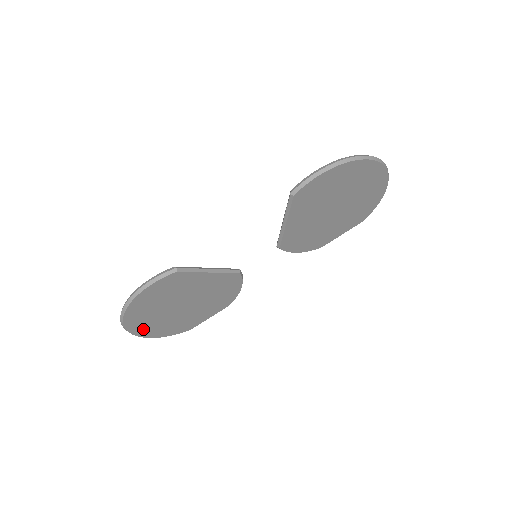
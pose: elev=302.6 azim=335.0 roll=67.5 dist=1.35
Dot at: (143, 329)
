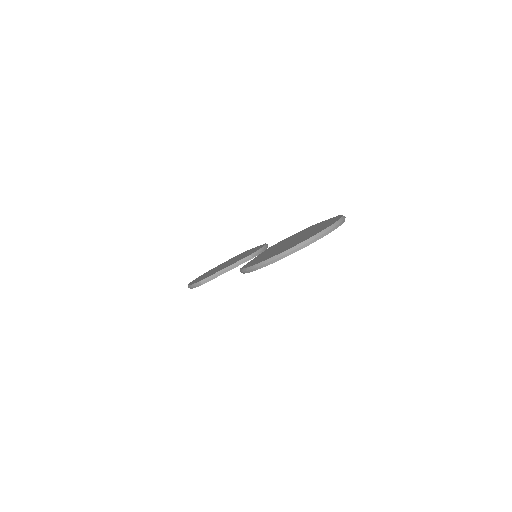
Dot at: occluded
